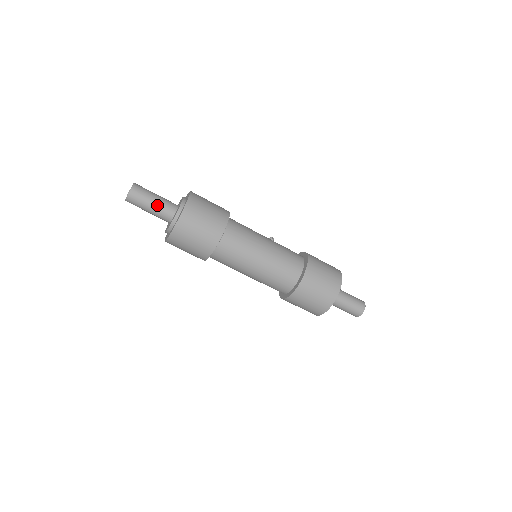
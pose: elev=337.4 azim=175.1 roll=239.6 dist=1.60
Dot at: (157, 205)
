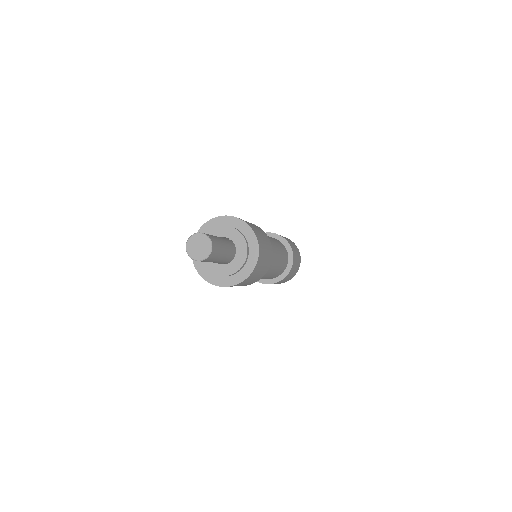
Dot at: (225, 255)
